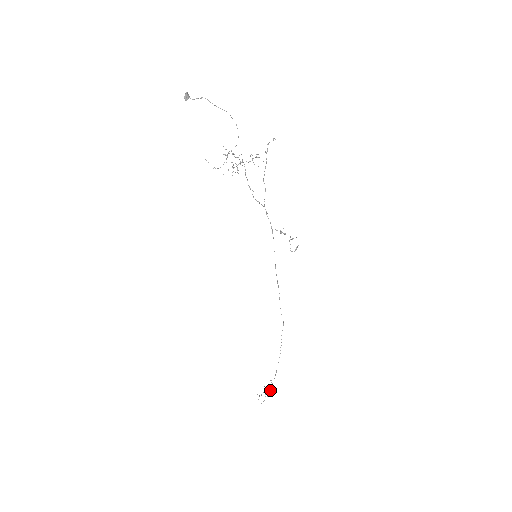
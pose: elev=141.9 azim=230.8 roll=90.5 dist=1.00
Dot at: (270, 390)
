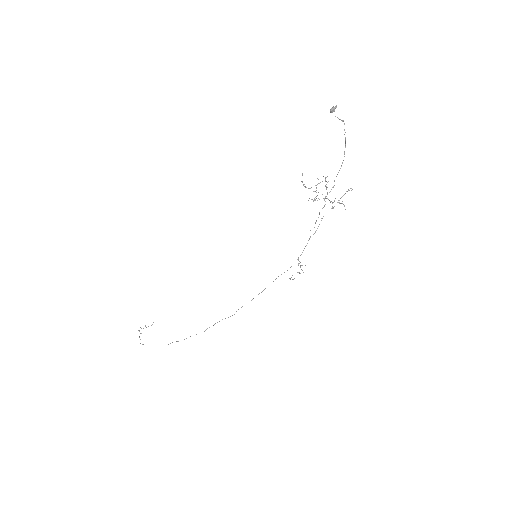
Dot at: occluded
